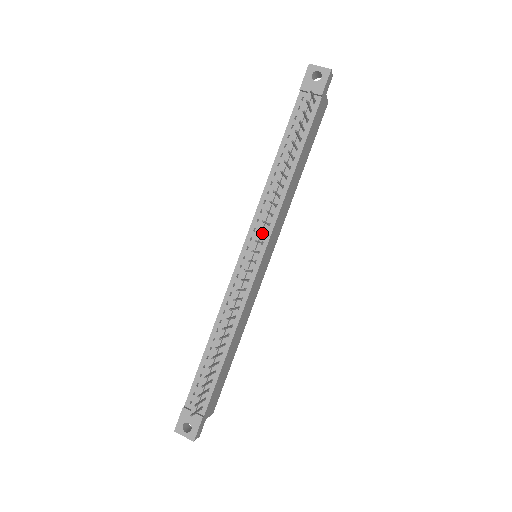
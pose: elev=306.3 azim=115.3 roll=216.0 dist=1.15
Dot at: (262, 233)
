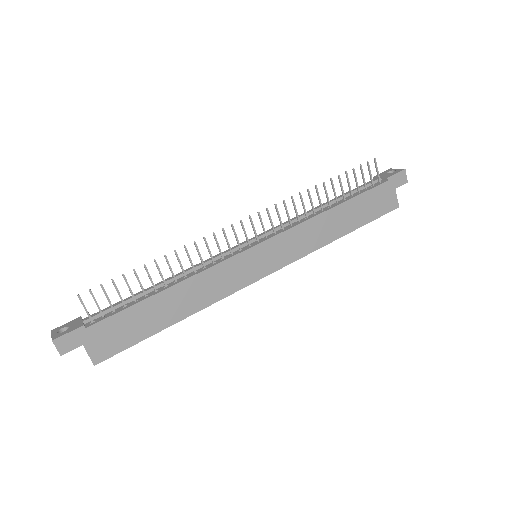
Dot at: (273, 233)
